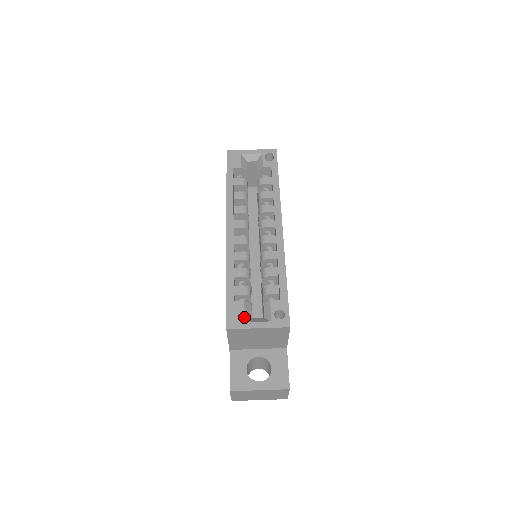
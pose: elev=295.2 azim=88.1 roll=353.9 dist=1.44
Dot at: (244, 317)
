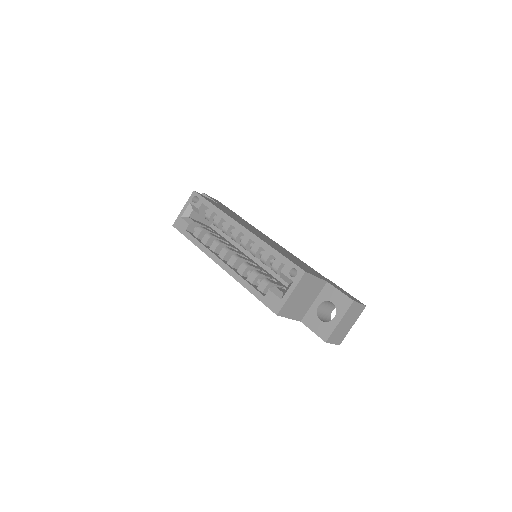
Dot at: (278, 298)
